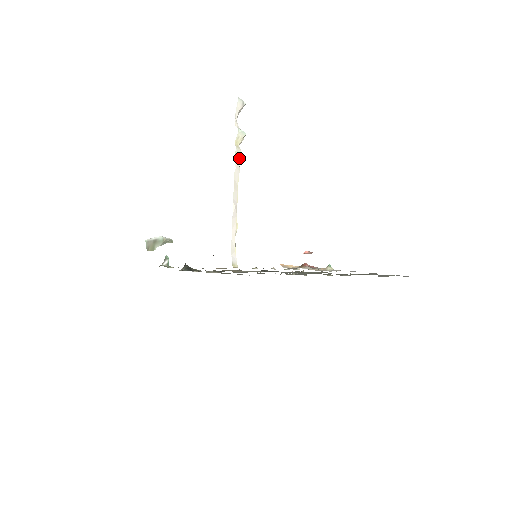
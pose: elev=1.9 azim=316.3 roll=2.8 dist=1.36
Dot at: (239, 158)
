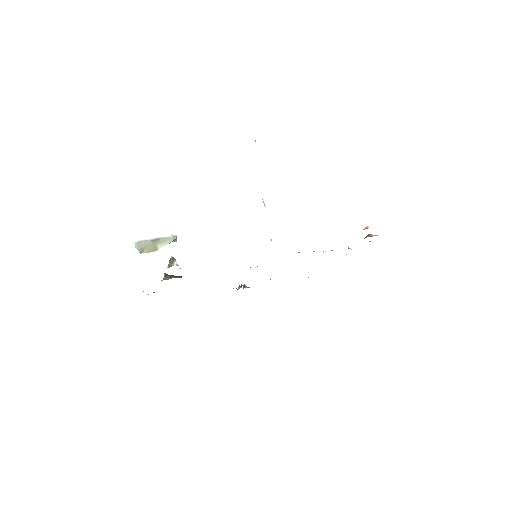
Dot at: occluded
